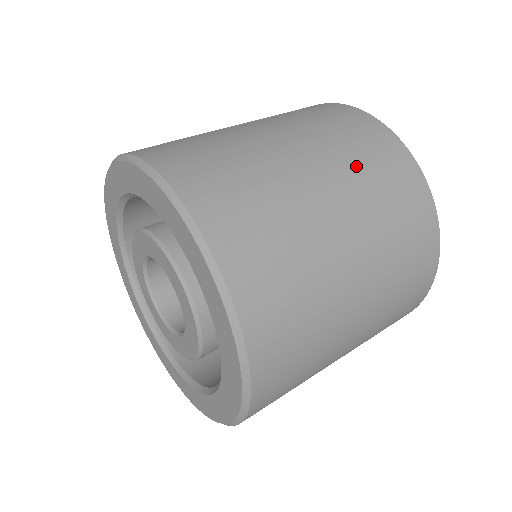
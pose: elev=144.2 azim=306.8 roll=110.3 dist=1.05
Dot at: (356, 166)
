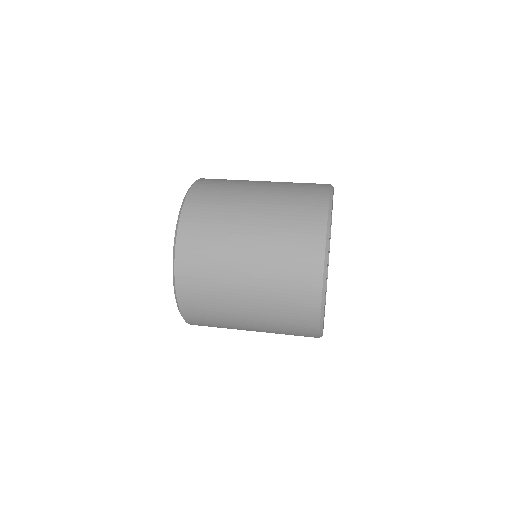
Dot at: (290, 182)
